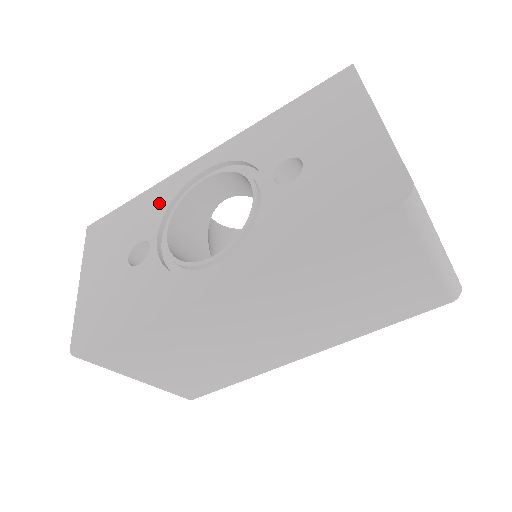
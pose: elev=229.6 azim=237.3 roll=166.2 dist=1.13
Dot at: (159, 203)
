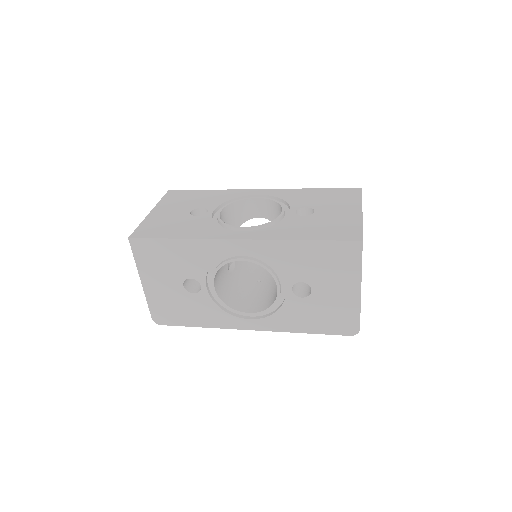
Dot at: (202, 258)
